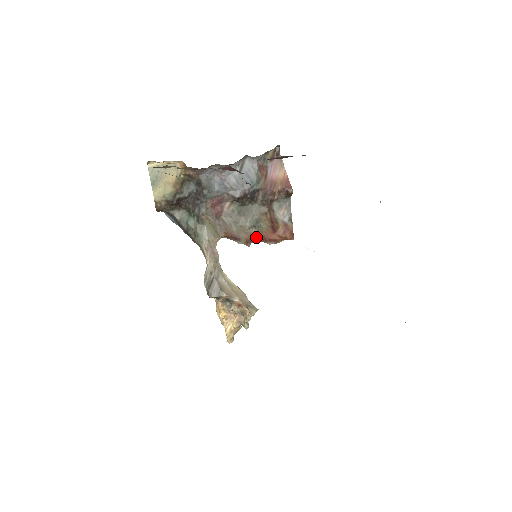
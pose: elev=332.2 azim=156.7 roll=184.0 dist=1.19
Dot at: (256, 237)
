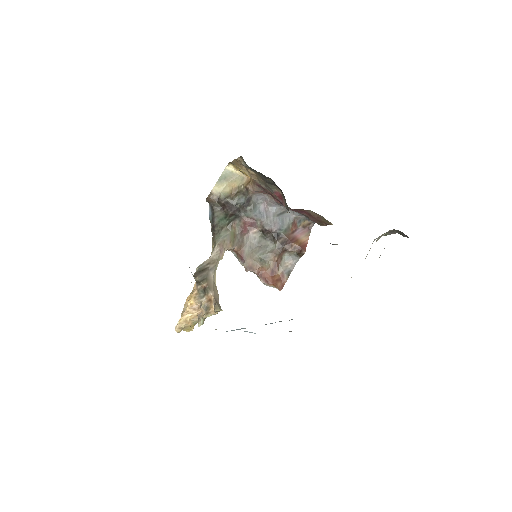
Dot at: (256, 269)
